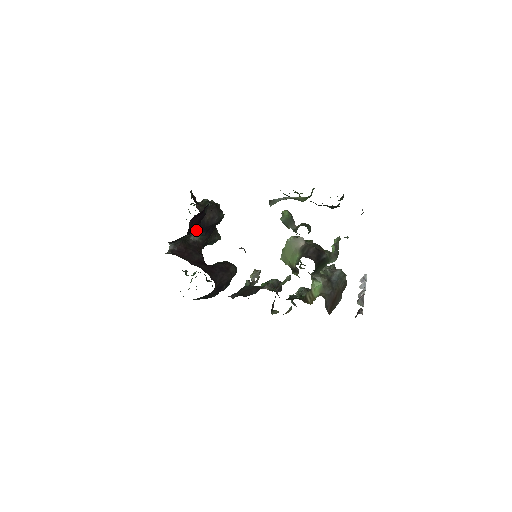
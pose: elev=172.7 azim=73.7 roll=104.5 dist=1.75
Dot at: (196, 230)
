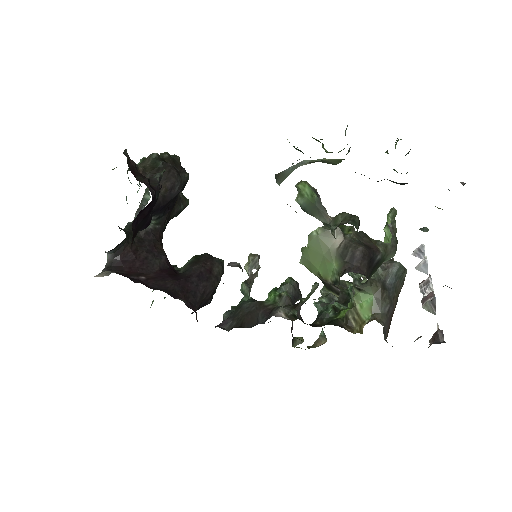
Dot at: (147, 224)
